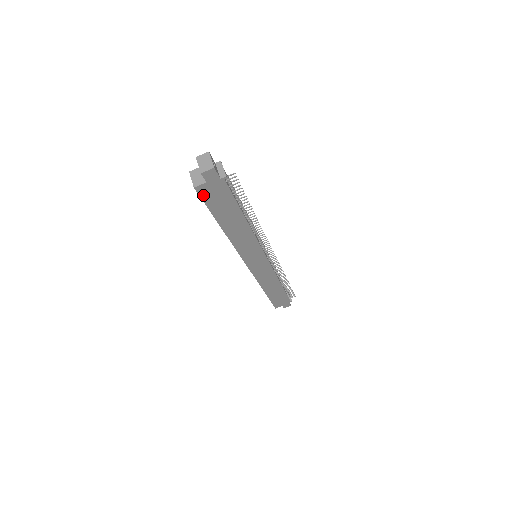
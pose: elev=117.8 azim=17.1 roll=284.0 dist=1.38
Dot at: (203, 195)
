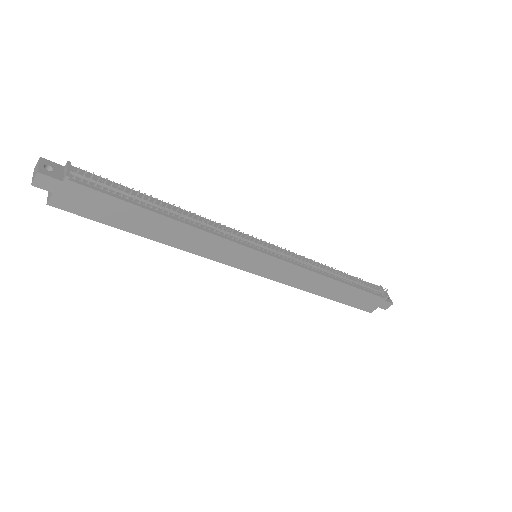
Dot at: (70, 209)
